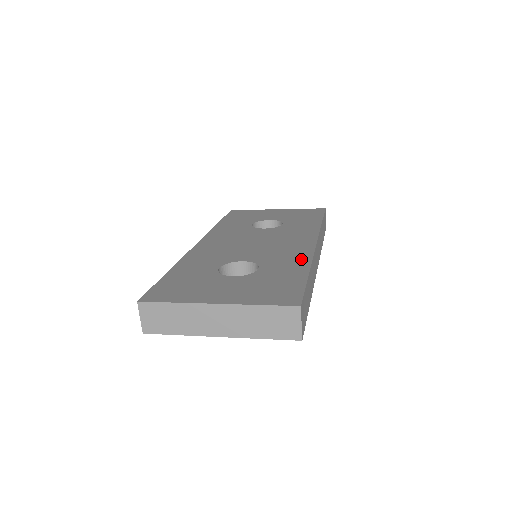
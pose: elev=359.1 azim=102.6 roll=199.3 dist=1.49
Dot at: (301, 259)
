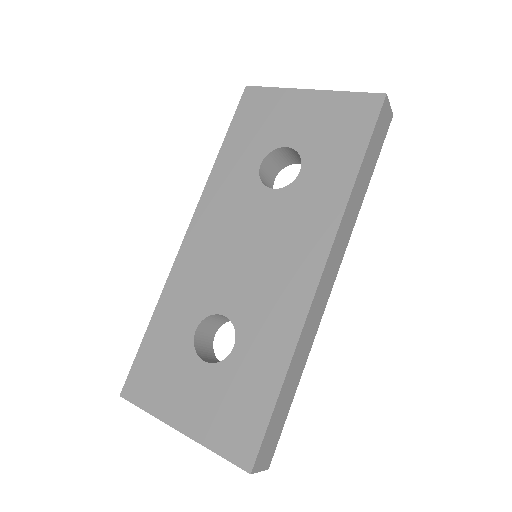
Dot at: (286, 332)
